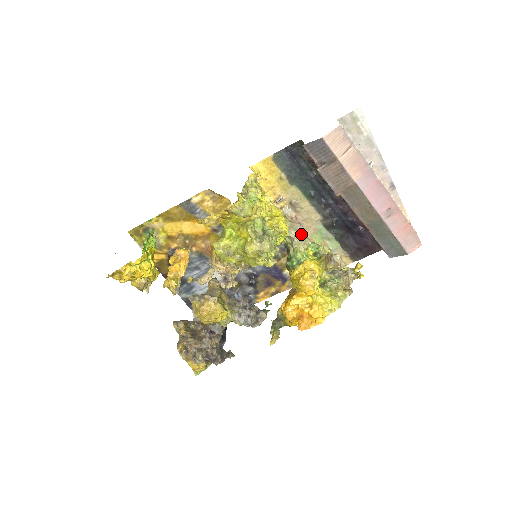
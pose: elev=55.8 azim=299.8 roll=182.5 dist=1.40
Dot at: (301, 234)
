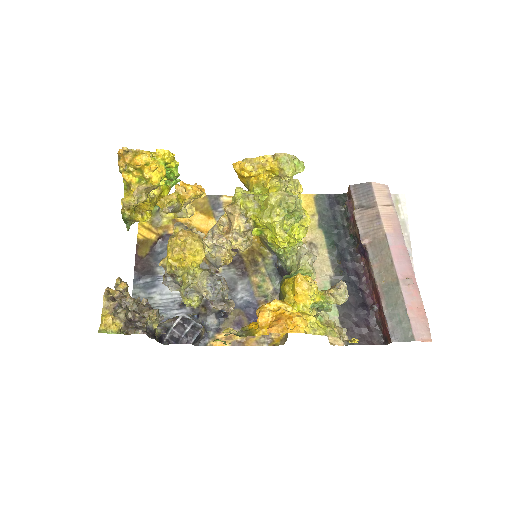
Dot at: (312, 258)
